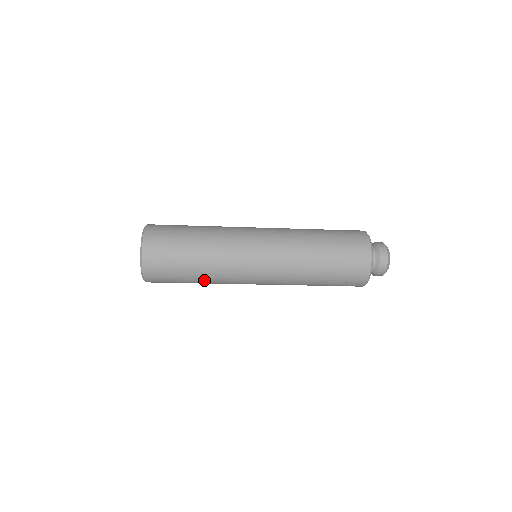
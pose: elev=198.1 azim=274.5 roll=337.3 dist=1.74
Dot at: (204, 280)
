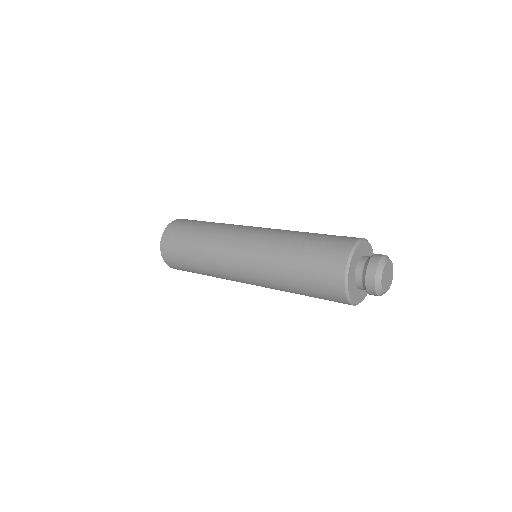
Dot at: occluded
